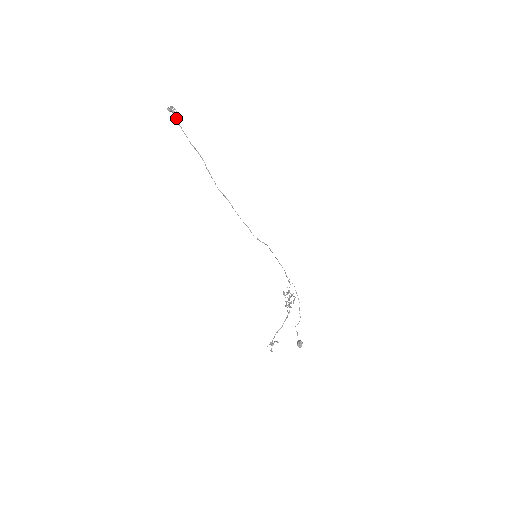
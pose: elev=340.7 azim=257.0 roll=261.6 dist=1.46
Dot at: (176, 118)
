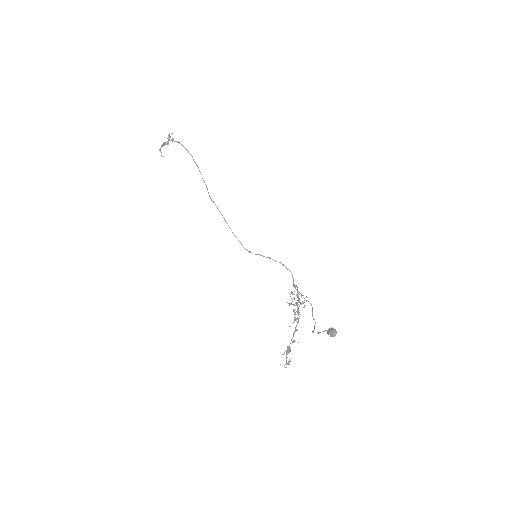
Dot at: (176, 141)
